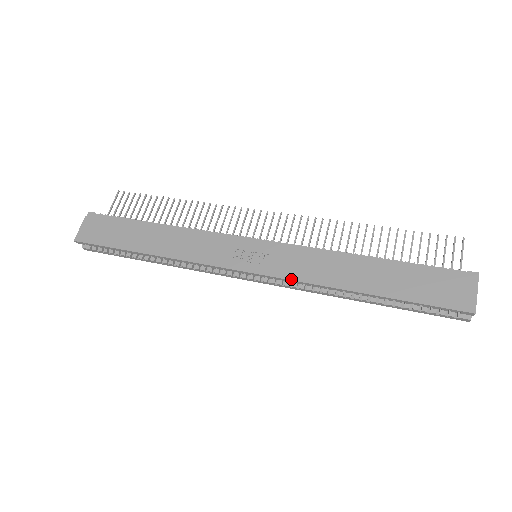
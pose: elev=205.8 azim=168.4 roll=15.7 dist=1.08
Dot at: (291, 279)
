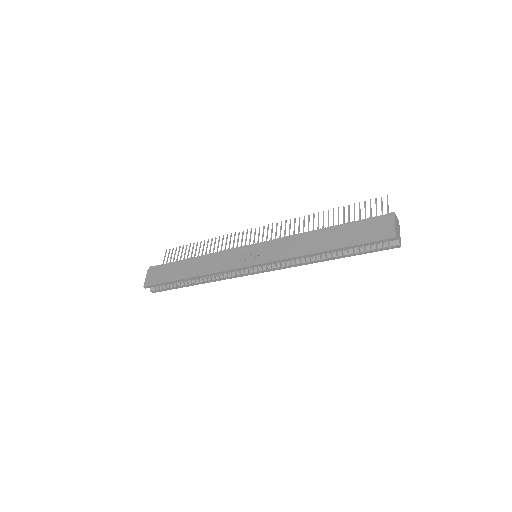
Dot at: (277, 260)
